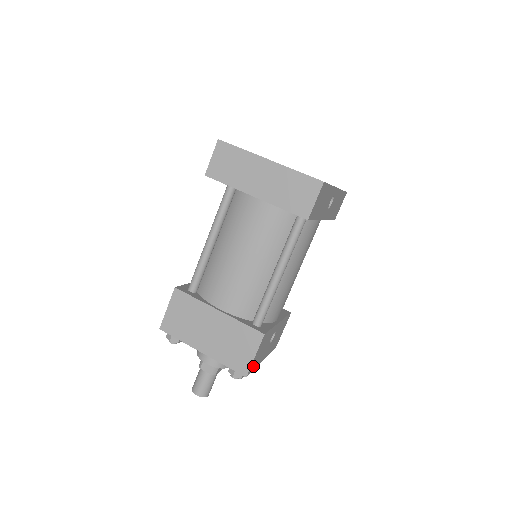
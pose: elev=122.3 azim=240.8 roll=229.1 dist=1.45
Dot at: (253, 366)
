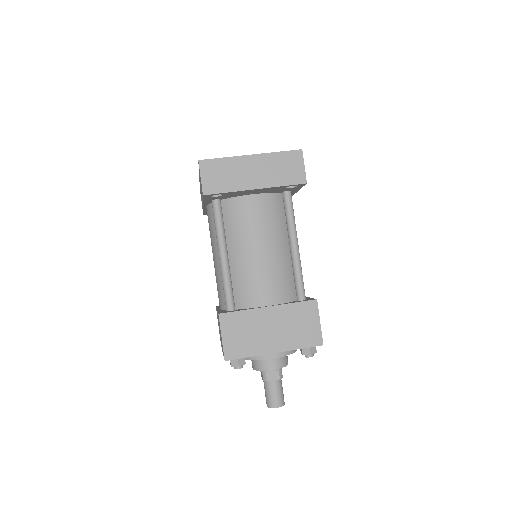
Dot at: occluded
